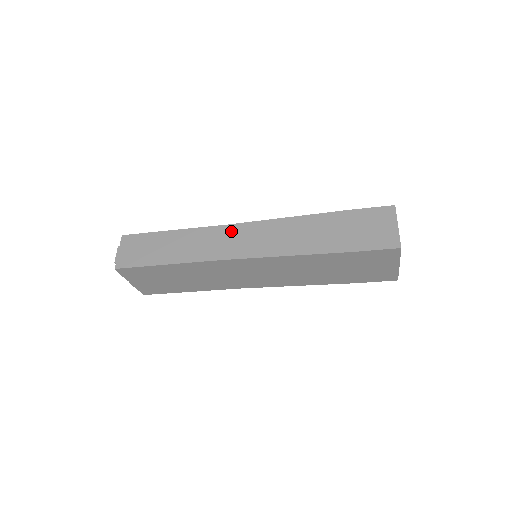
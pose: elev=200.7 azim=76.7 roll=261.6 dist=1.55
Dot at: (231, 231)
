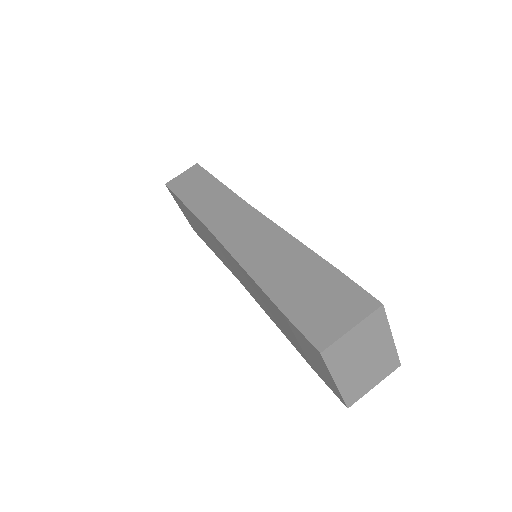
Dot at: (243, 211)
